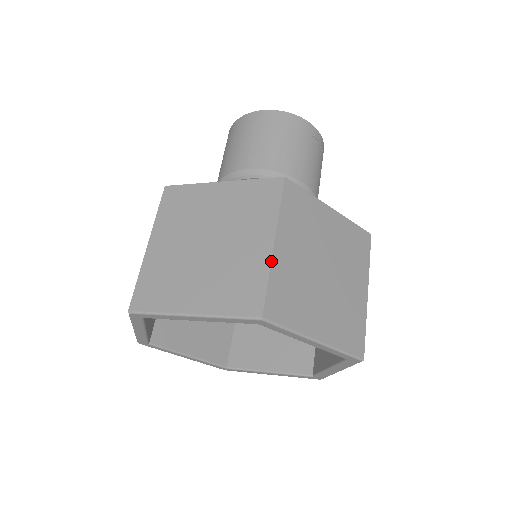
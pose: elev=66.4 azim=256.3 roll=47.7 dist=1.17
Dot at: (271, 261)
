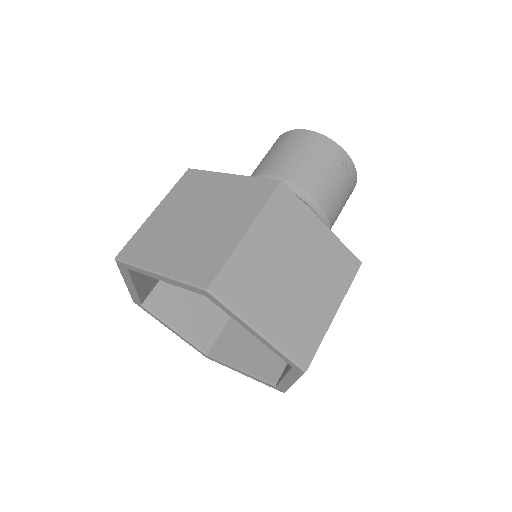
Dot at: (237, 245)
